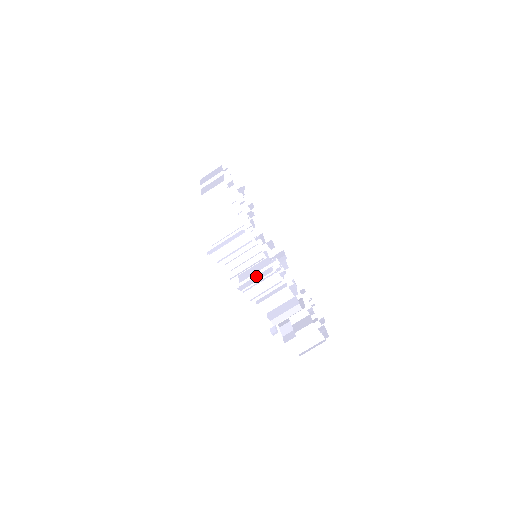
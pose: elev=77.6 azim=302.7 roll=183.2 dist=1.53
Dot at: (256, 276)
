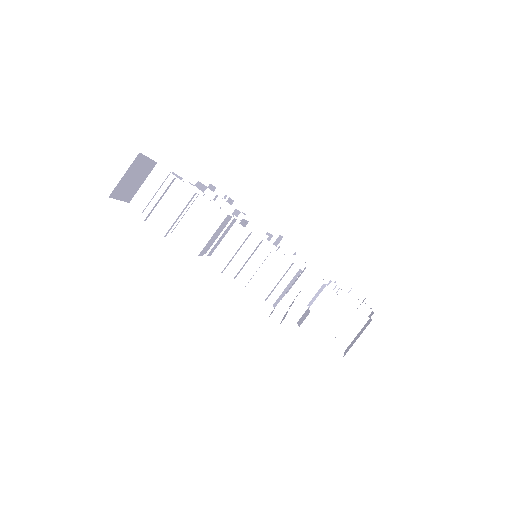
Dot at: occluded
